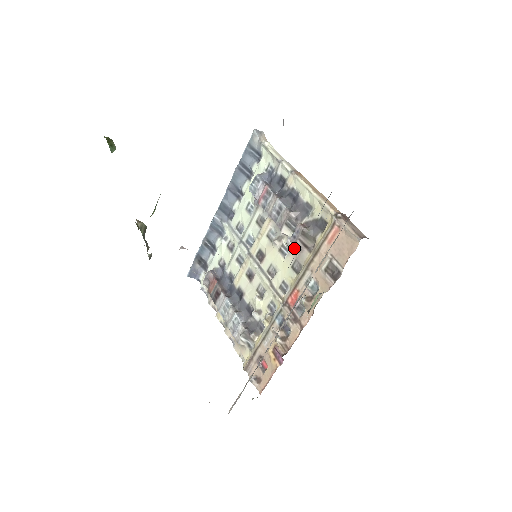
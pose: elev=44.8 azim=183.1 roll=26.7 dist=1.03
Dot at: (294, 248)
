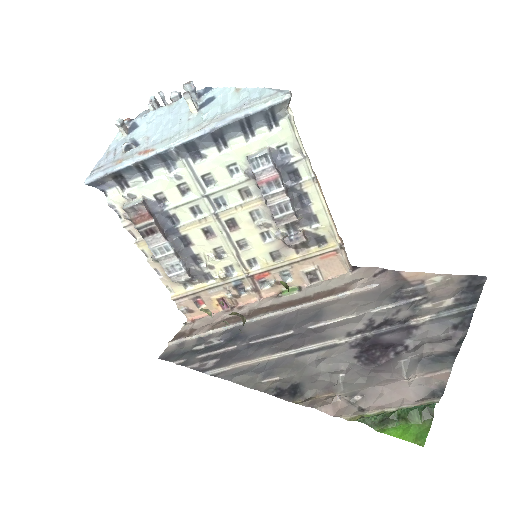
Dot at: (281, 242)
